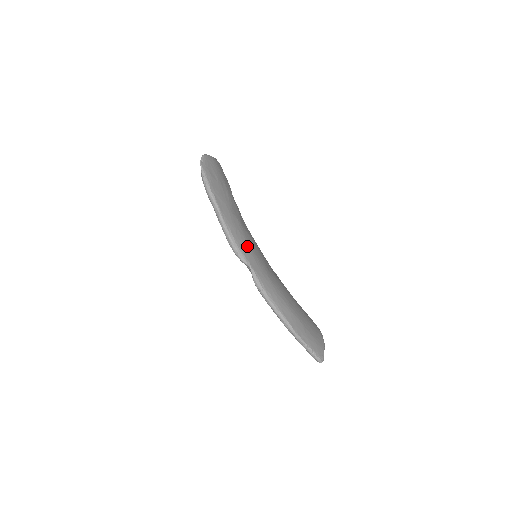
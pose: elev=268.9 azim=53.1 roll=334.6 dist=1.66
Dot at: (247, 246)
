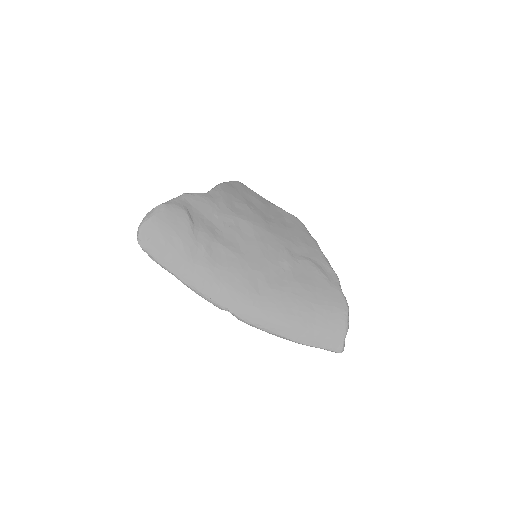
Dot at: (221, 290)
